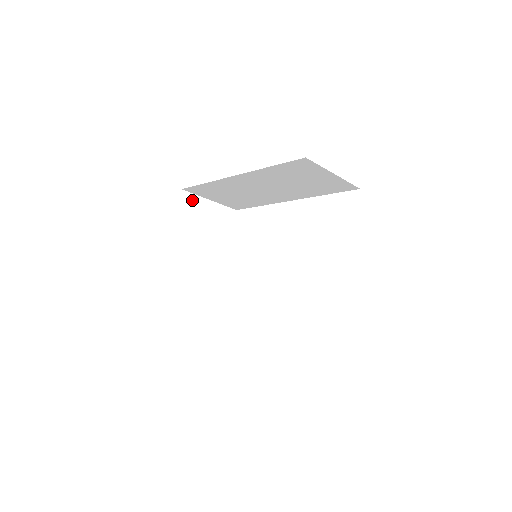
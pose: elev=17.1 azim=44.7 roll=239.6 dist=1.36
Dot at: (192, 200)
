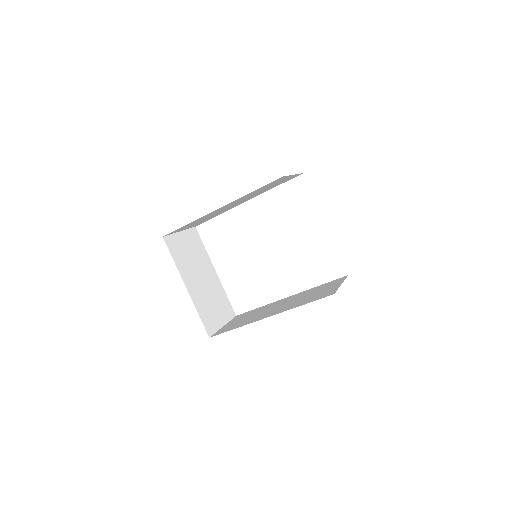
Dot at: (172, 240)
